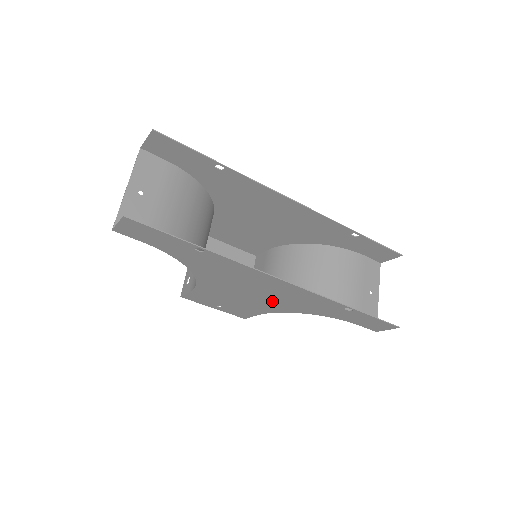
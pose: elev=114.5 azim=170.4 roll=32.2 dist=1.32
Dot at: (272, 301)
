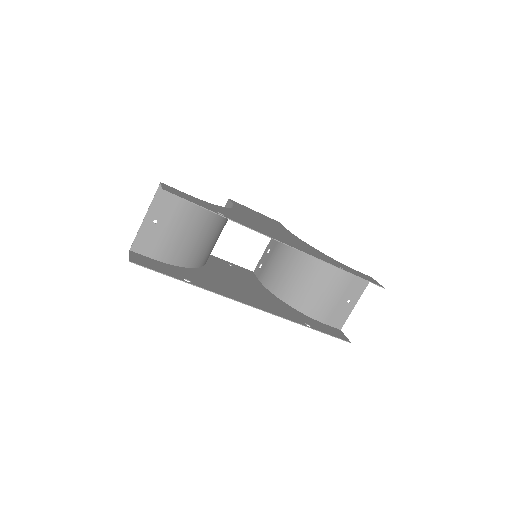
Dot at: (258, 293)
